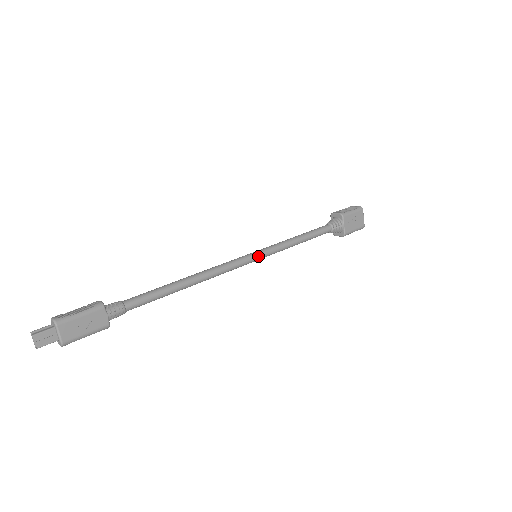
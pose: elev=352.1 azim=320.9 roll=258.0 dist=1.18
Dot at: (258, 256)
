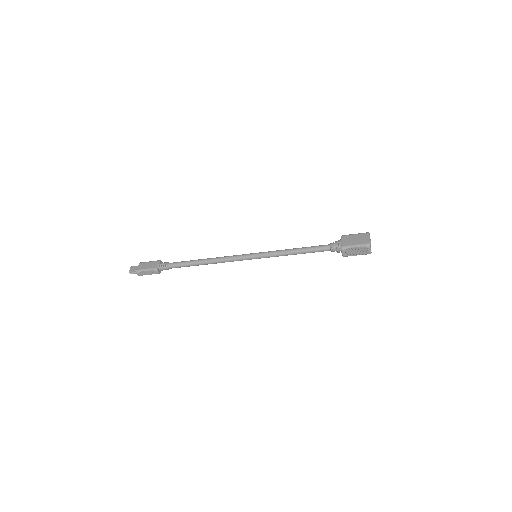
Dot at: (255, 254)
